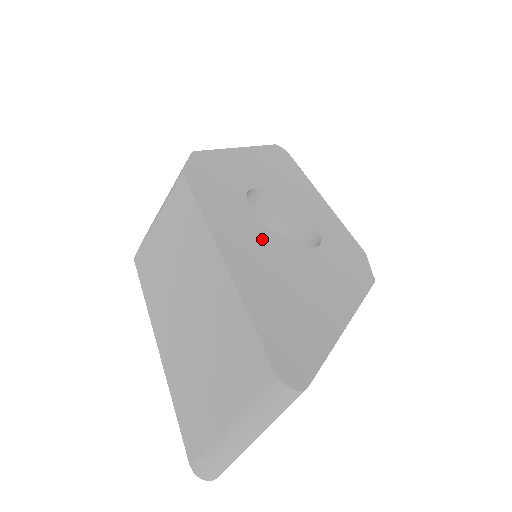
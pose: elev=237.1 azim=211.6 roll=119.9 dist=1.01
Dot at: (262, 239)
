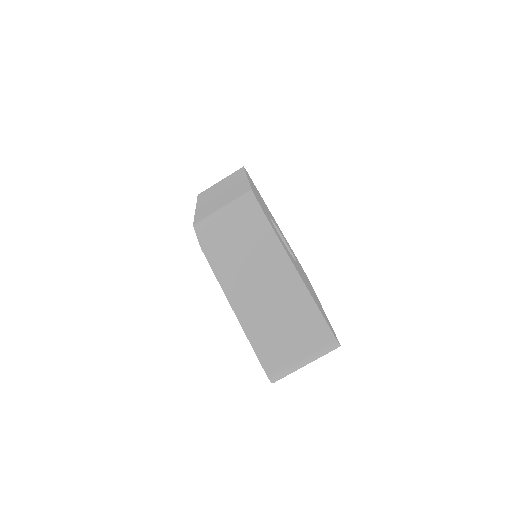
Dot at: (293, 260)
